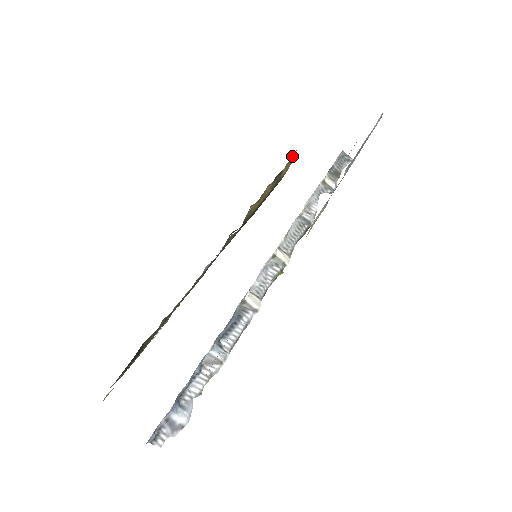
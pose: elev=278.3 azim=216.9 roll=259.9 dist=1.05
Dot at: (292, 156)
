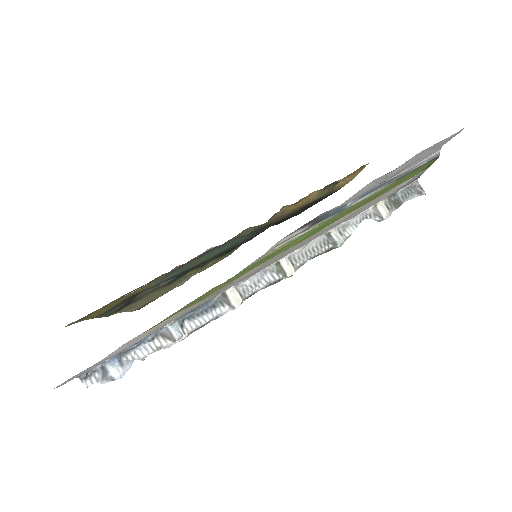
Dot at: (358, 169)
